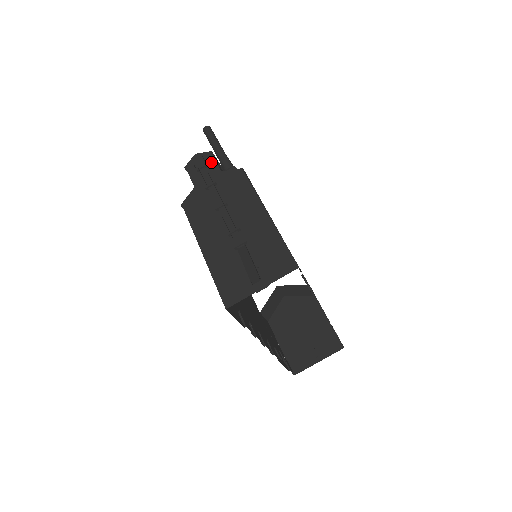
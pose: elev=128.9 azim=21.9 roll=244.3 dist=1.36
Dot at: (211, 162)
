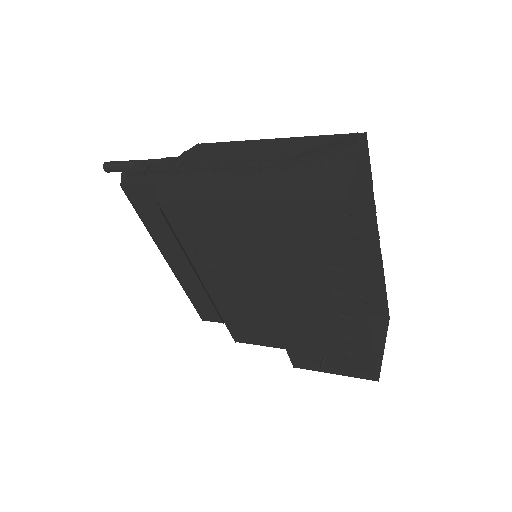
Dot at: (152, 163)
